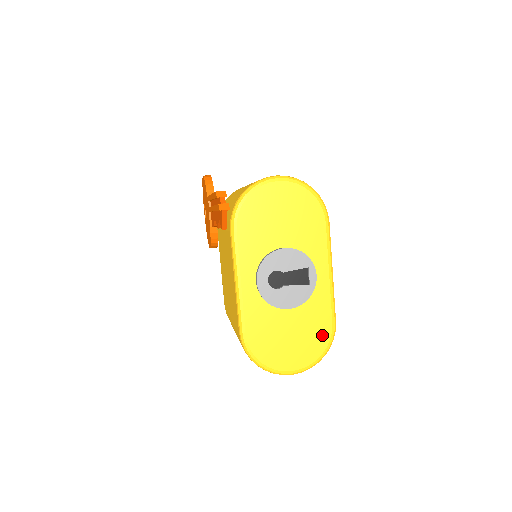
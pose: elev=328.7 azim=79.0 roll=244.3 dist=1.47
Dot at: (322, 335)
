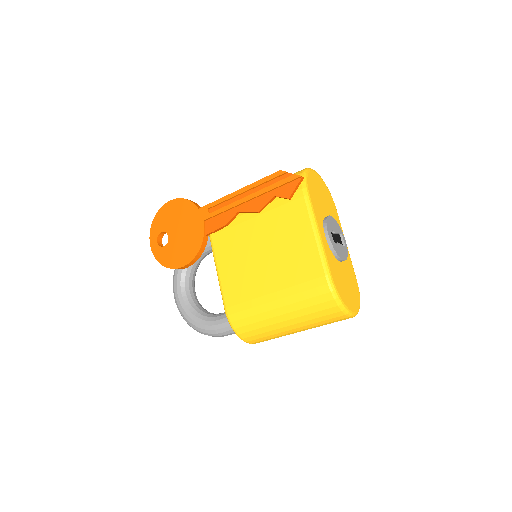
Dot at: (356, 287)
